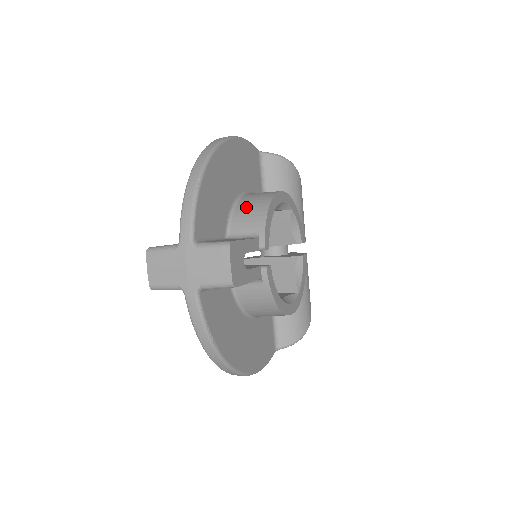
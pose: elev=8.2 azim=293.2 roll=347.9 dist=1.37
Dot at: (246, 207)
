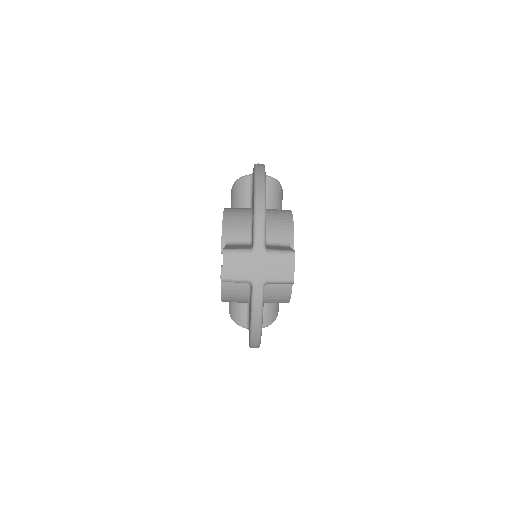
Dot at: (275, 221)
